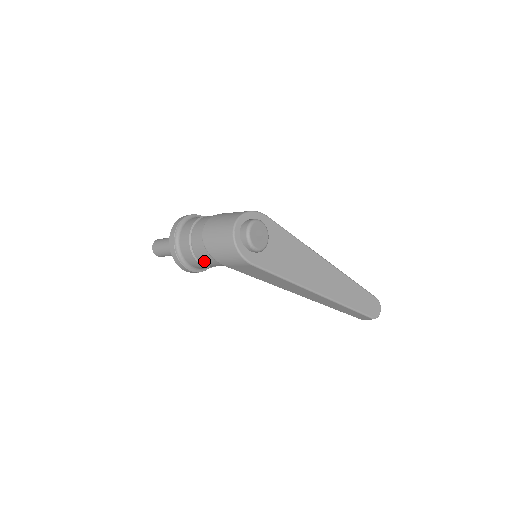
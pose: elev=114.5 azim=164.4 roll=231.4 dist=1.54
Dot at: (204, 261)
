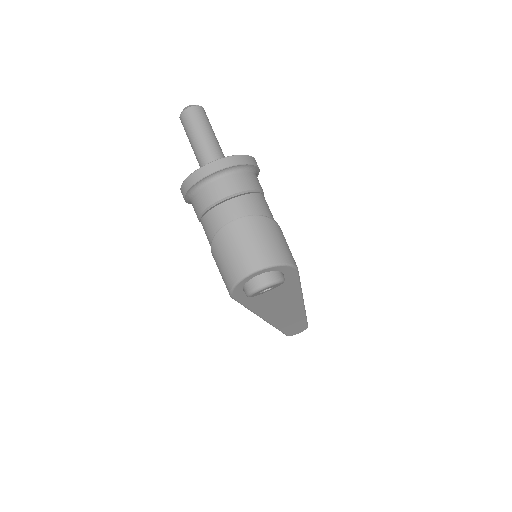
Dot at: (204, 229)
